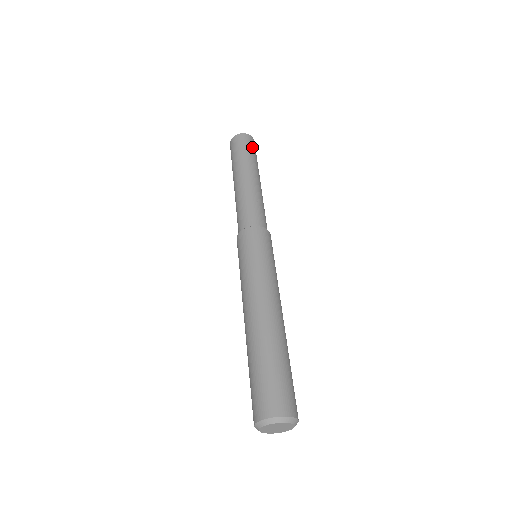
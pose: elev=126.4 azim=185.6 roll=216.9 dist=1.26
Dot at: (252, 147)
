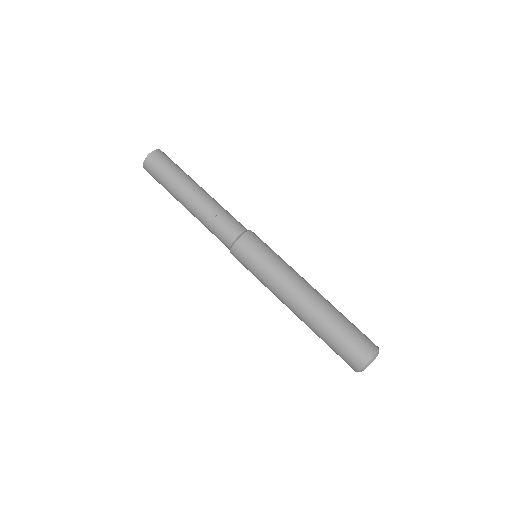
Dot at: (163, 164)
